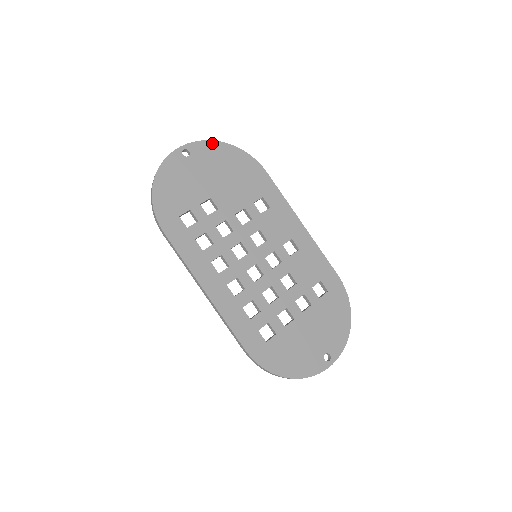
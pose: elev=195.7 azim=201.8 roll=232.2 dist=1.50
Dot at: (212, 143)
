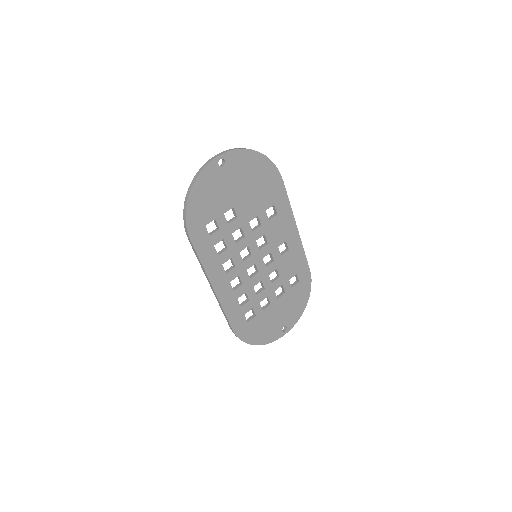
Dot at: (246, 152)
